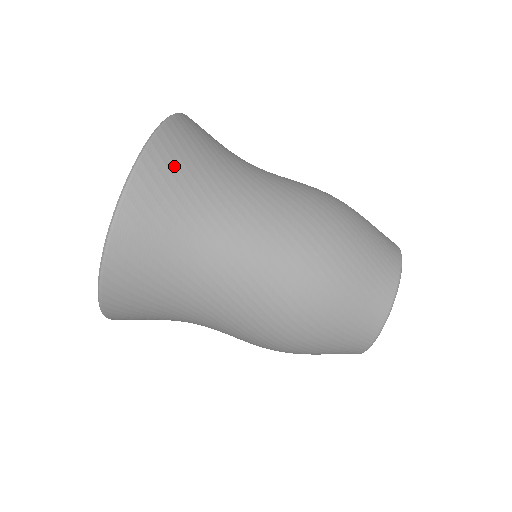
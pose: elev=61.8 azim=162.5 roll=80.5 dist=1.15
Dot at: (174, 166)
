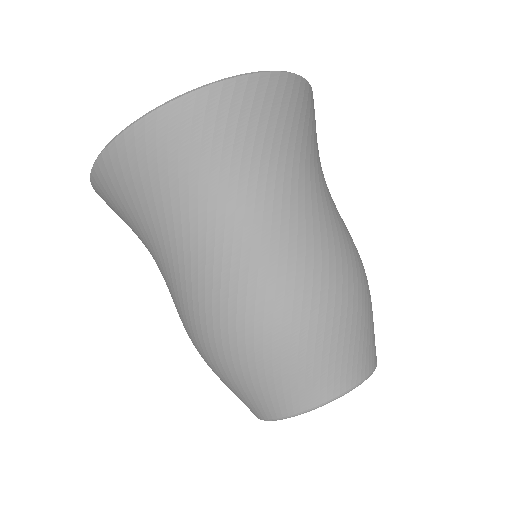
Dot at: (200, 133)
